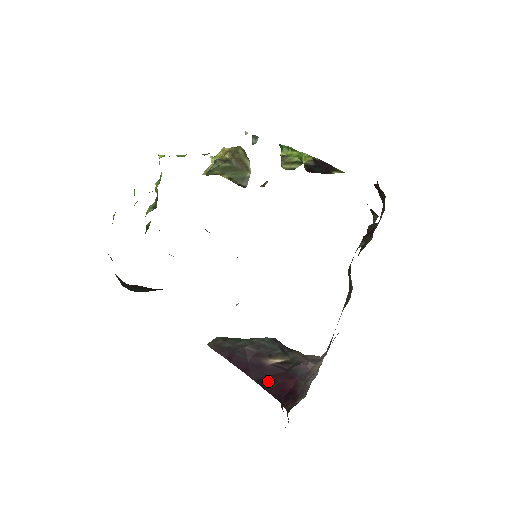
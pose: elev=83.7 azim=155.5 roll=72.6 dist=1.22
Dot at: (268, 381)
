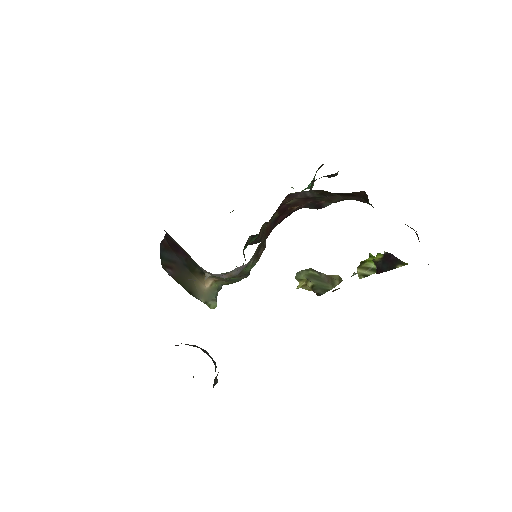
Dot at: occluded
